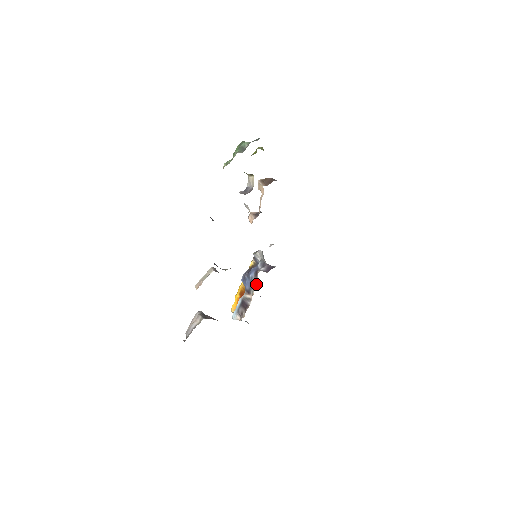
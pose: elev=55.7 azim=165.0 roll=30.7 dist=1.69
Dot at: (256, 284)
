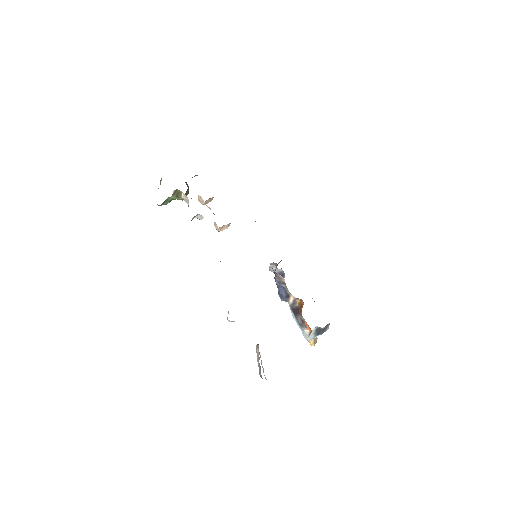
Dot at: (281, 279)
